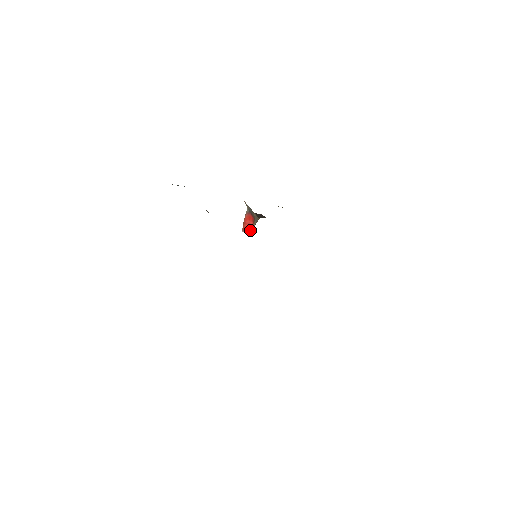
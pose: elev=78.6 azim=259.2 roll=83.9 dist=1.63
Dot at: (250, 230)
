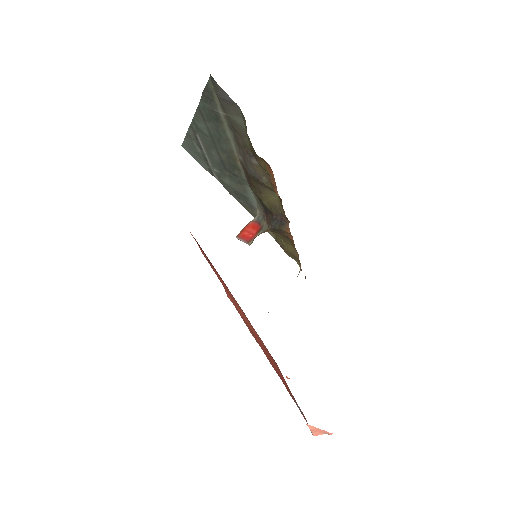
Dot at: (249, 238)
